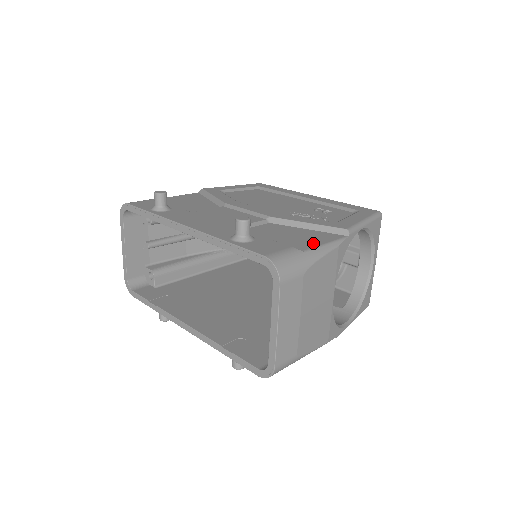
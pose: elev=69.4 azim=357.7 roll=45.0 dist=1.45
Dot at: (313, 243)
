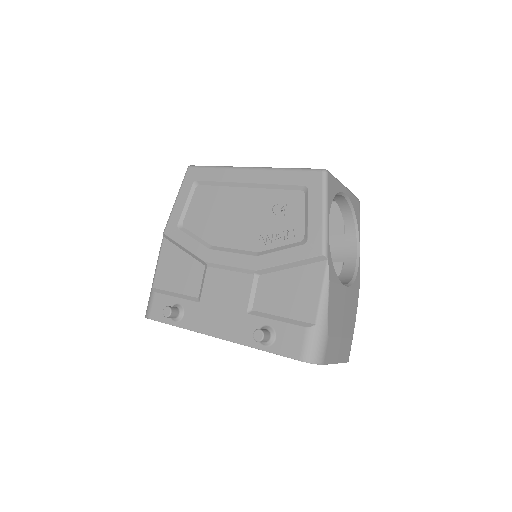
Dot at: (313, 301)
